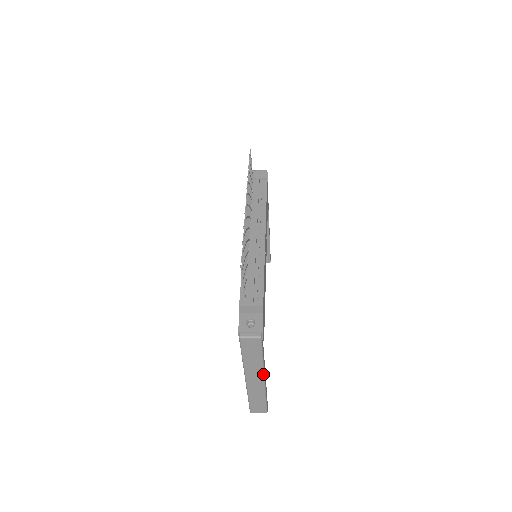
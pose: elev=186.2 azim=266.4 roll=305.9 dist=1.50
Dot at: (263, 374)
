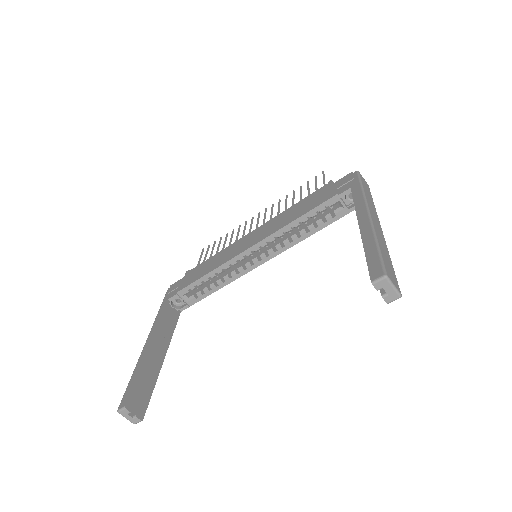
Dot at: (379, 221)
